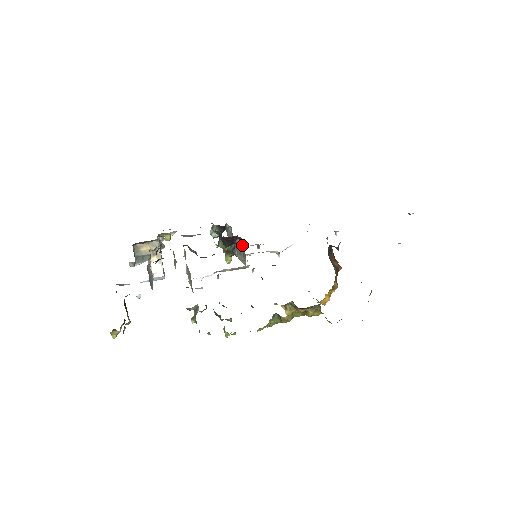
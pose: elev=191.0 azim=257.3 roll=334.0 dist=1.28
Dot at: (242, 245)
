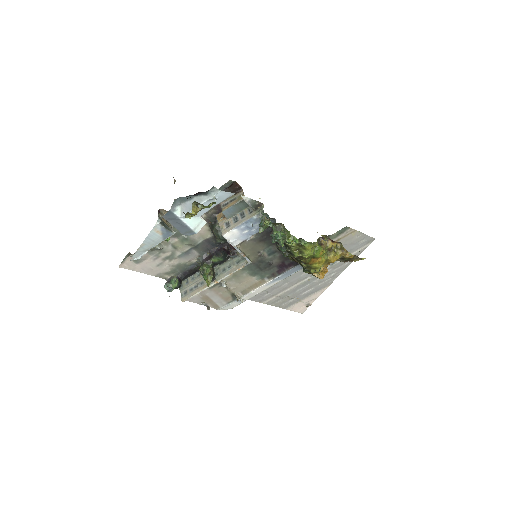
Dot at: (239, 253)
